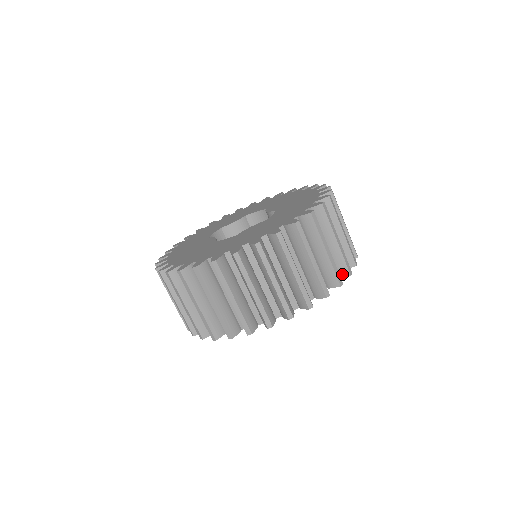
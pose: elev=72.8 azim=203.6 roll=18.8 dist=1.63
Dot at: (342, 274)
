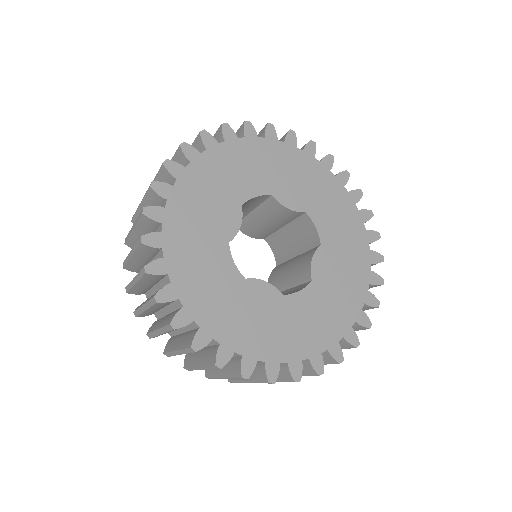
Dot at: occluded
